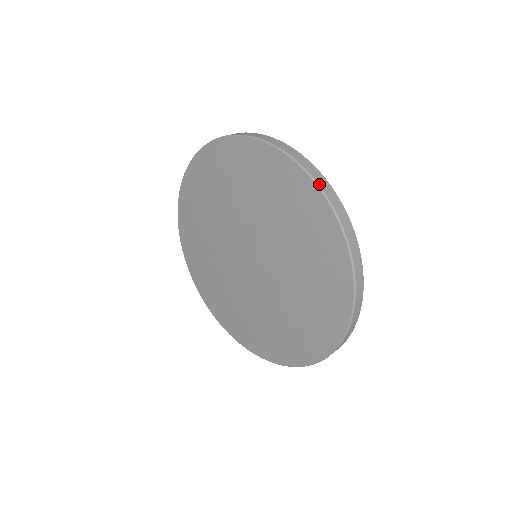
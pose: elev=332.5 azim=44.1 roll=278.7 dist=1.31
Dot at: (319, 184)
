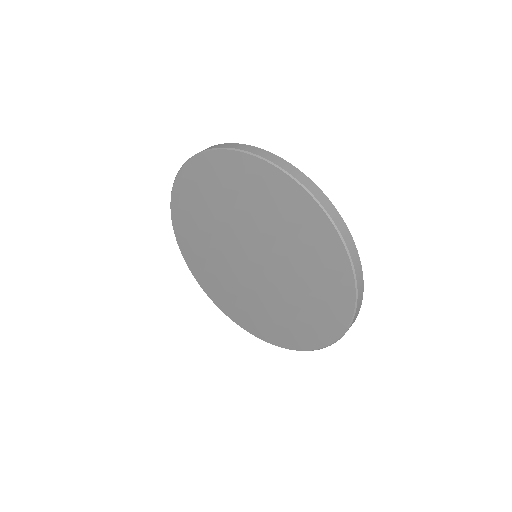
Dot at: (292, 175)
